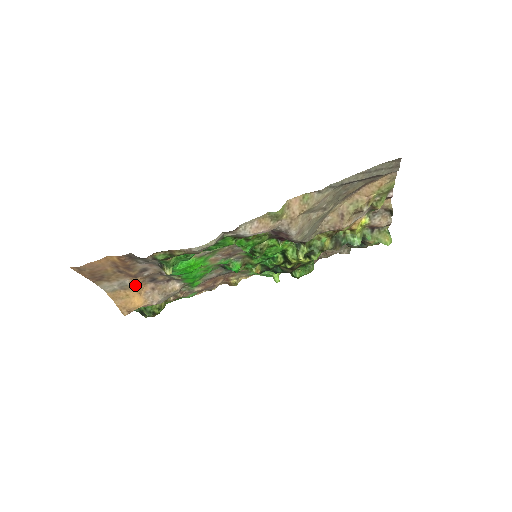
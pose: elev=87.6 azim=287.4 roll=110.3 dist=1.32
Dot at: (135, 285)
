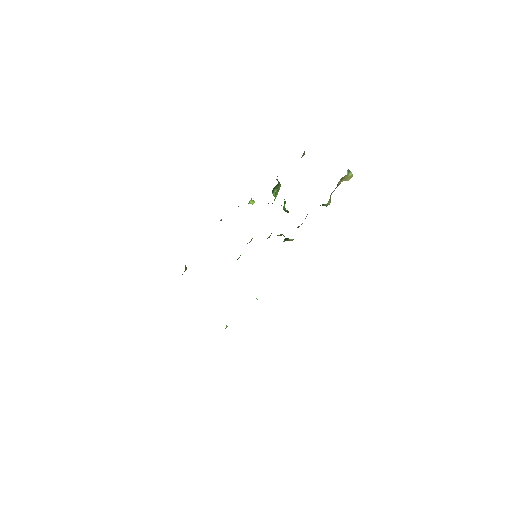
Dot at: occluded
